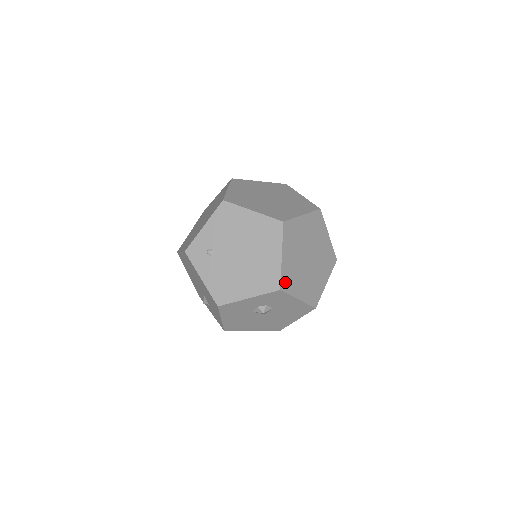
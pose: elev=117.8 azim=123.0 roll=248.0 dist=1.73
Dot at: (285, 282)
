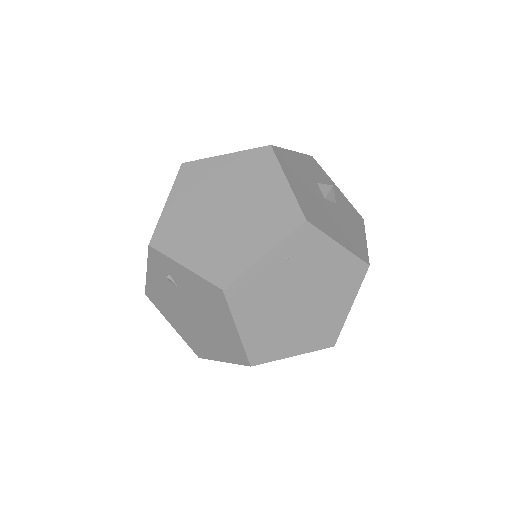
Dot at: occluded
